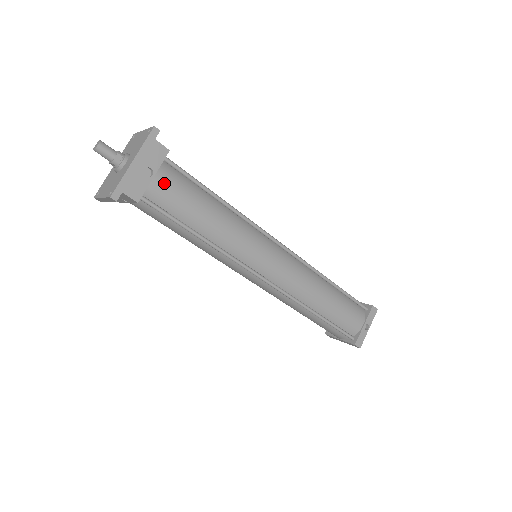
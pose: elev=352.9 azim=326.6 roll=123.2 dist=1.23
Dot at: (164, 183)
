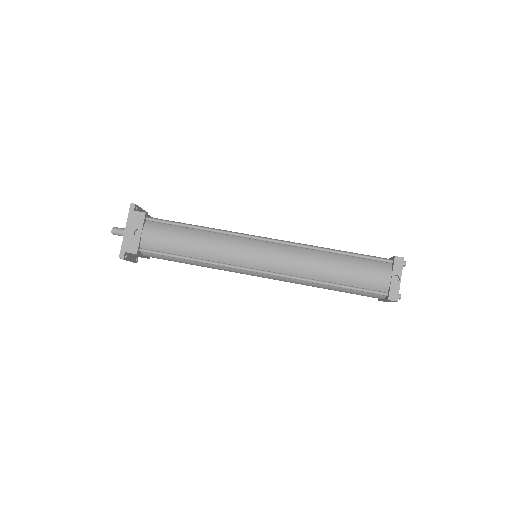
Dot at: (150, 235)
